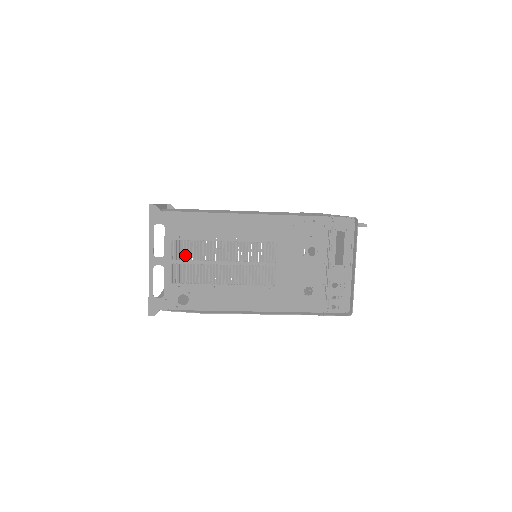
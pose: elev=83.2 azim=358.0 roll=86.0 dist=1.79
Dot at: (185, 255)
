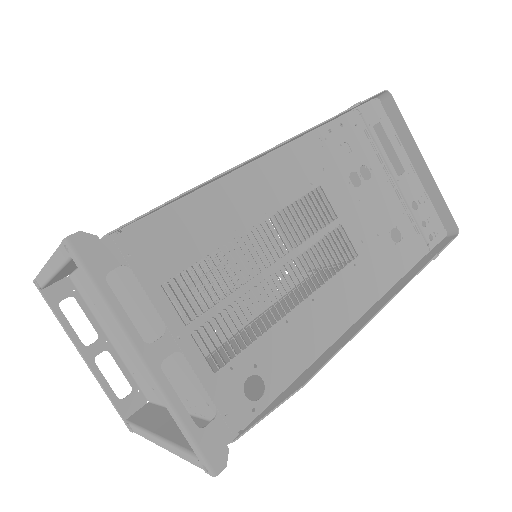
Dot at: (203, 299)
